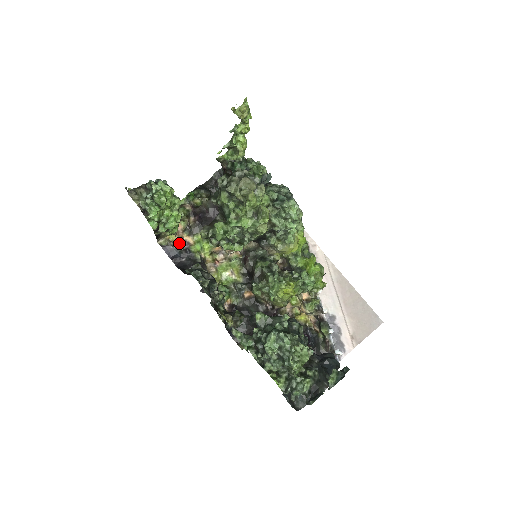
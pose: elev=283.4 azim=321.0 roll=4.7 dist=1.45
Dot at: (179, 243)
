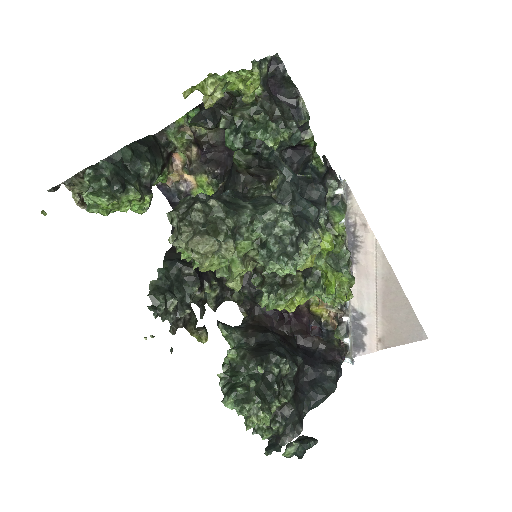
Dot at: (177, 184)
